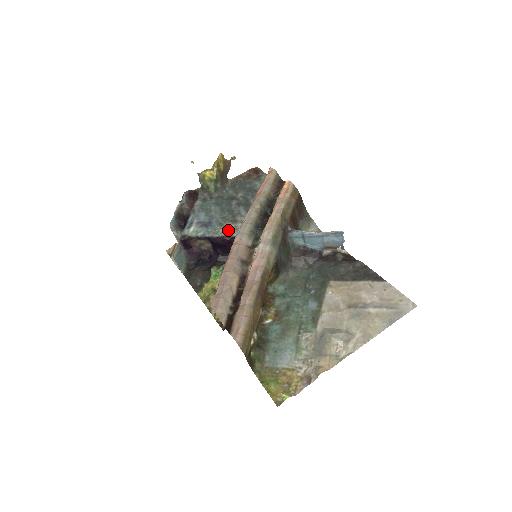
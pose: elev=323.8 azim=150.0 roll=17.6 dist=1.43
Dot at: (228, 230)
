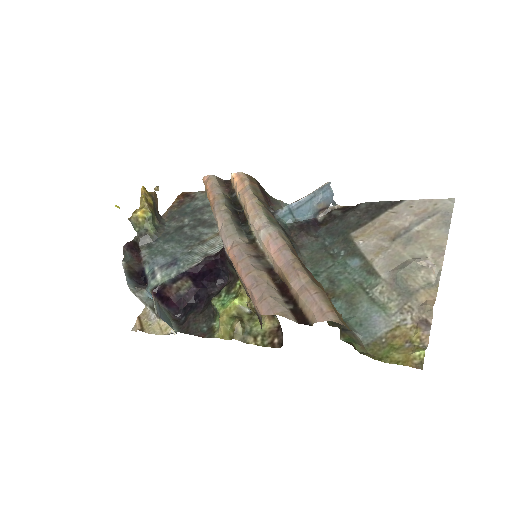
Dot at: (203, 252)
